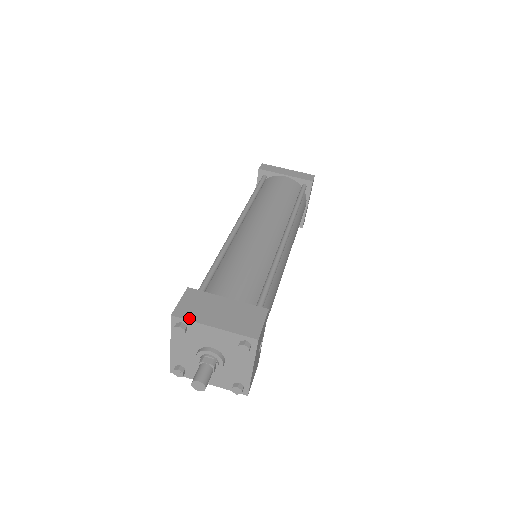
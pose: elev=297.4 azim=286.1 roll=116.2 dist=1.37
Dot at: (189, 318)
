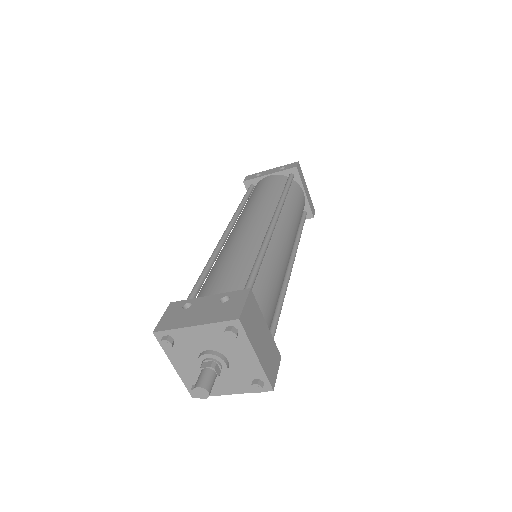
Dot at: (248, 333)
